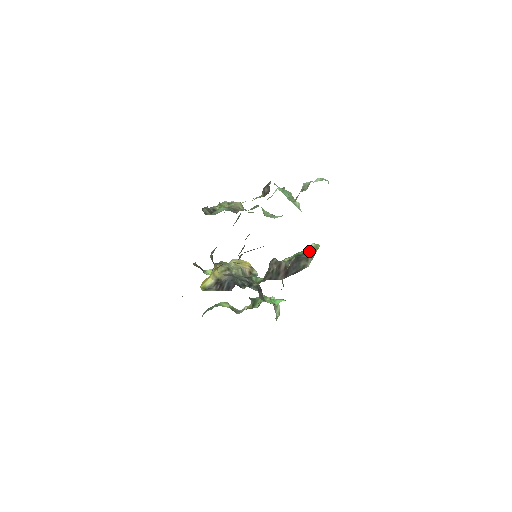
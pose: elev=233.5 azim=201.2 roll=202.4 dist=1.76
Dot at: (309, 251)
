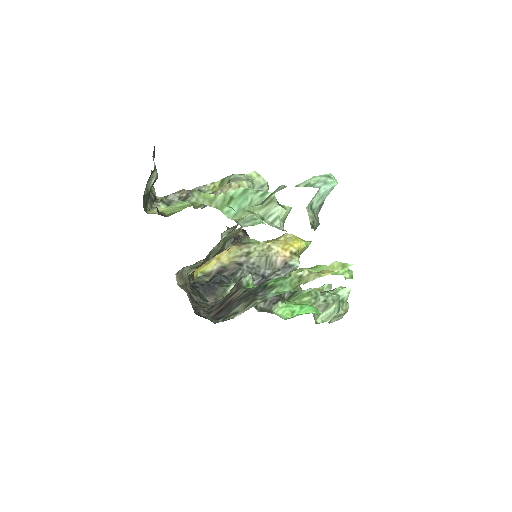
Dot at: (284, 284)
